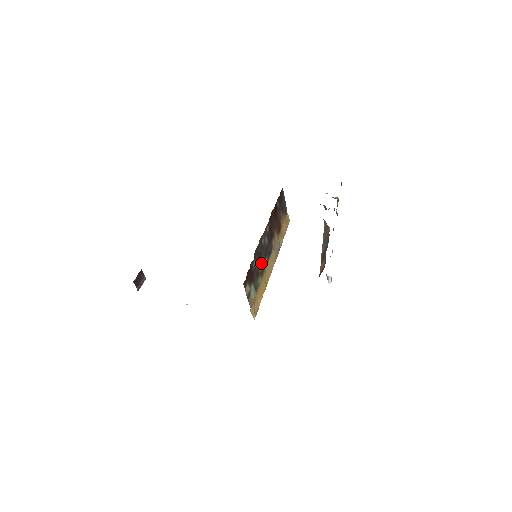
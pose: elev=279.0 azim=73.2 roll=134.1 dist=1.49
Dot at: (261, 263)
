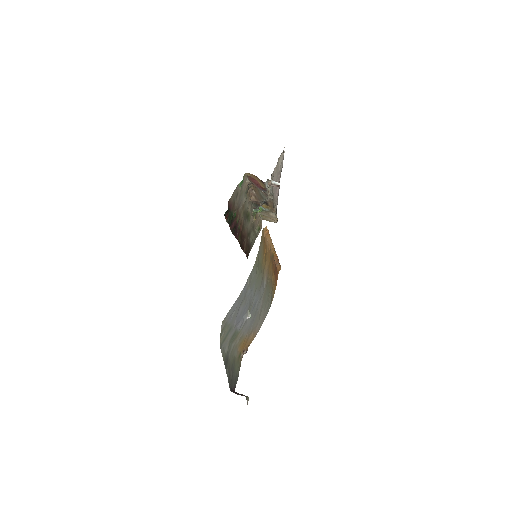
Dot at: occluded
